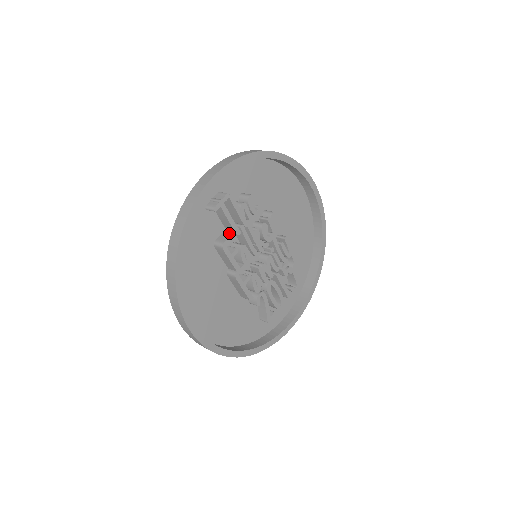
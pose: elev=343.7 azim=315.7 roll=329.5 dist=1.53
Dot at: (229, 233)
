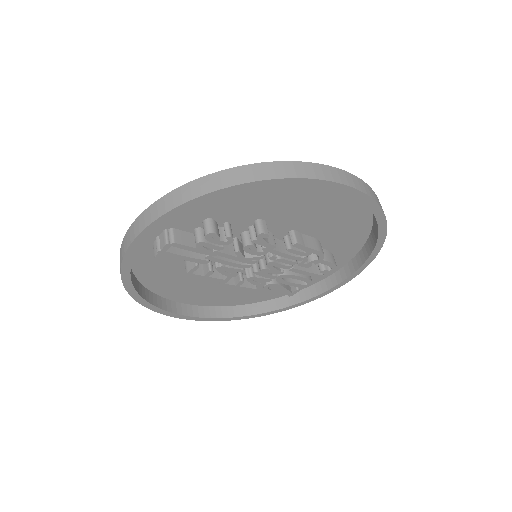
Dot at: occluded
